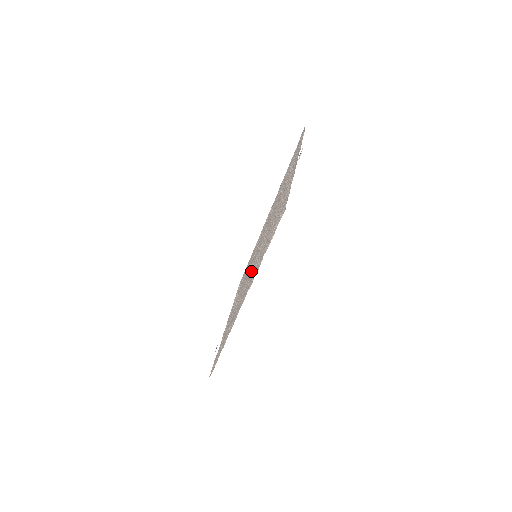
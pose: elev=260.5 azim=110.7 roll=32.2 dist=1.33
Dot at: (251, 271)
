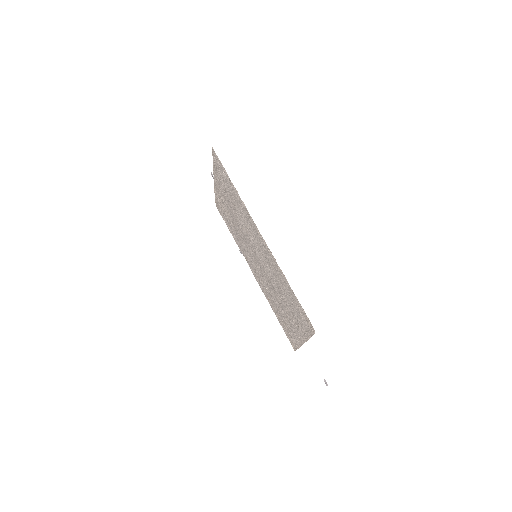
Dot at: (255, 244)
